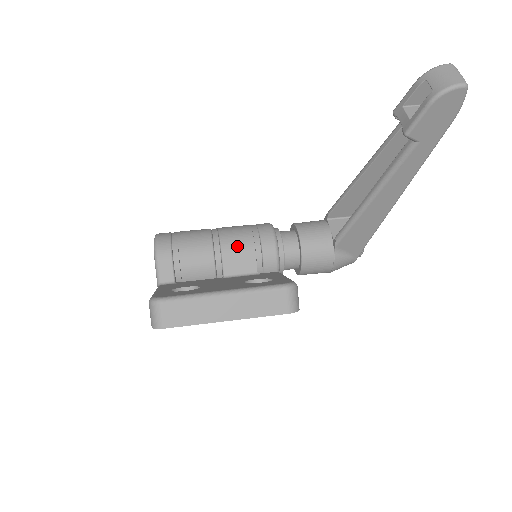
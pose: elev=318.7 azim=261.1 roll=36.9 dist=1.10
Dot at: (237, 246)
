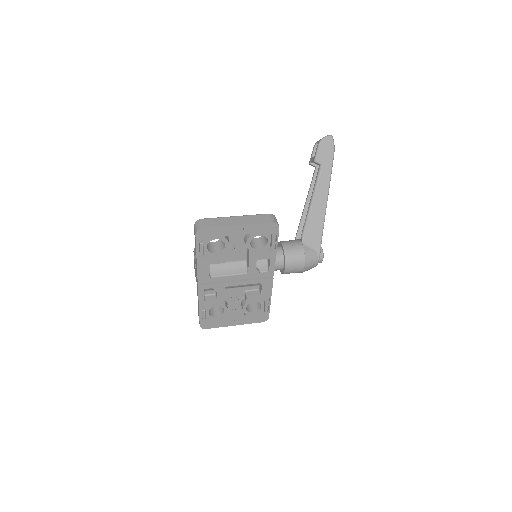
Dot at: occluded
